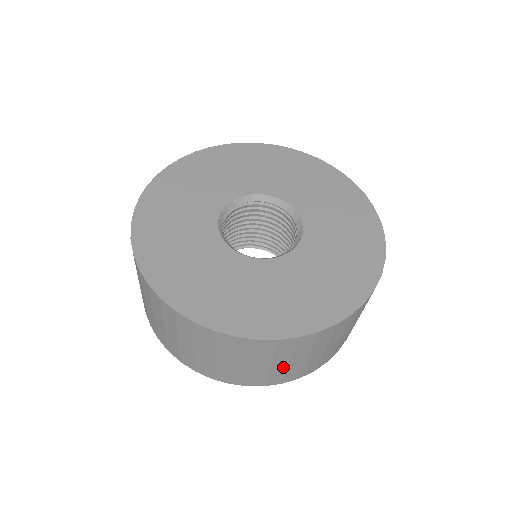
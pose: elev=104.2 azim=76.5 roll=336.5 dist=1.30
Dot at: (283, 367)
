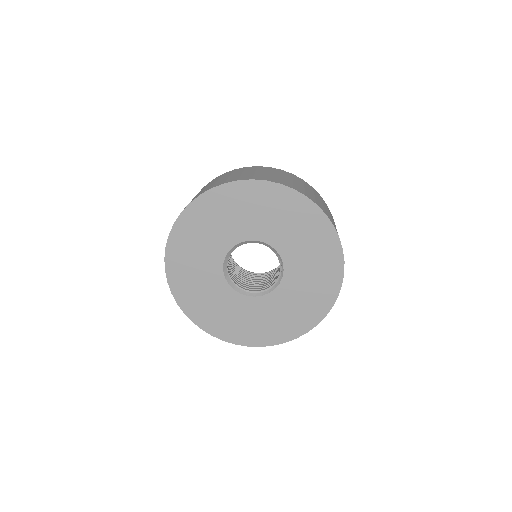
Dot at: occluded
